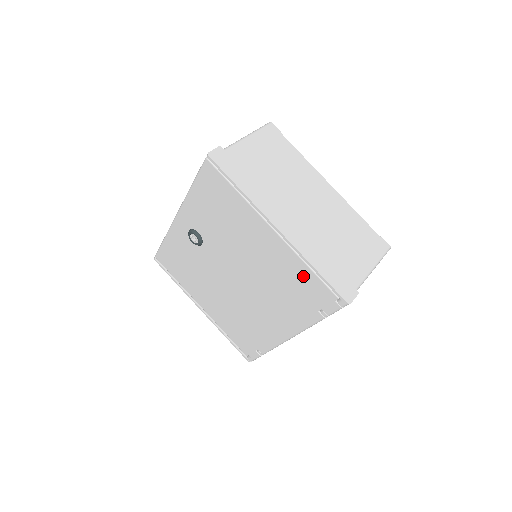
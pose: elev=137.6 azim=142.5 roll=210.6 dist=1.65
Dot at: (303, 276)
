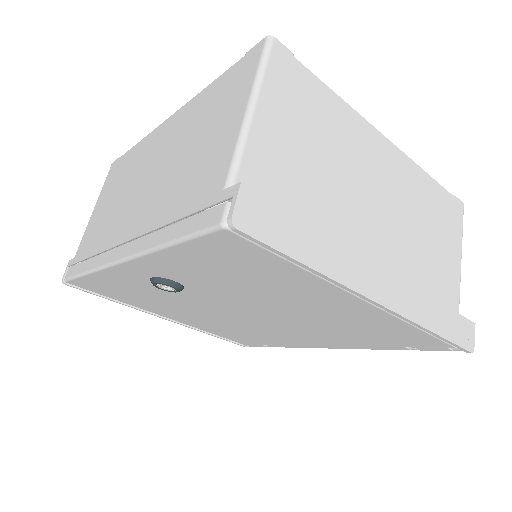
Dot at: (400, 332)
